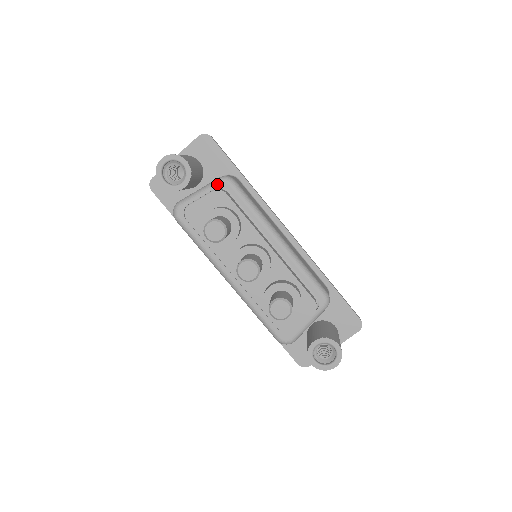
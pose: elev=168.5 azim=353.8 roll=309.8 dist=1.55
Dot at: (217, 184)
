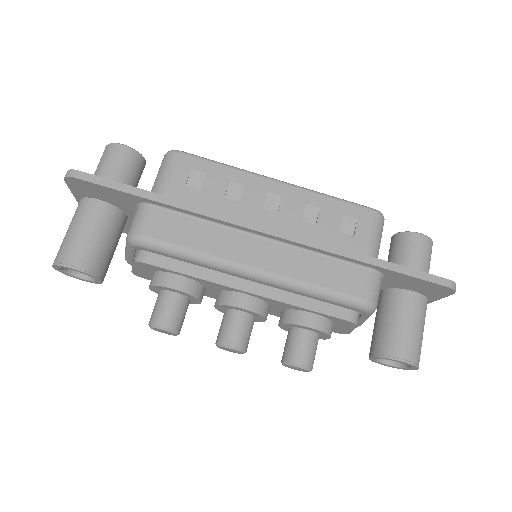
Dot at: (131, 248)
